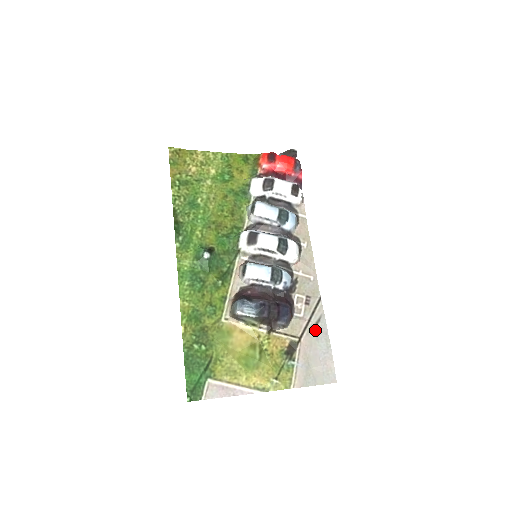
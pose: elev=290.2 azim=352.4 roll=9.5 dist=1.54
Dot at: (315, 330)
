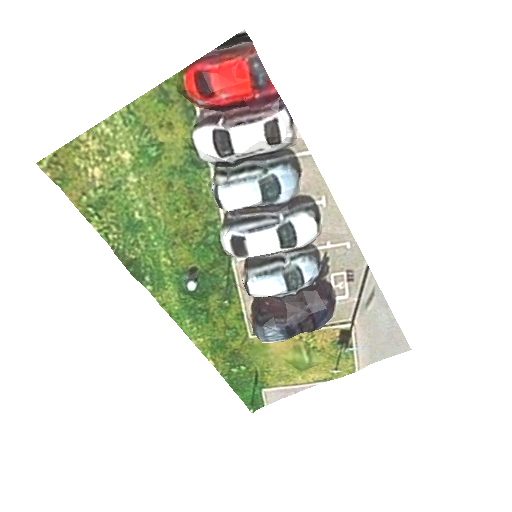
Dot at: (370, 307)
